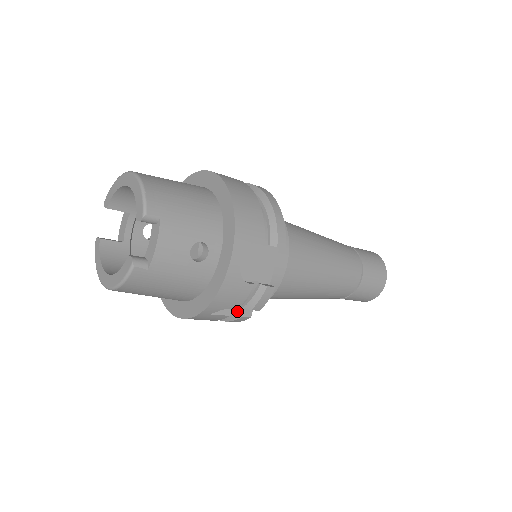
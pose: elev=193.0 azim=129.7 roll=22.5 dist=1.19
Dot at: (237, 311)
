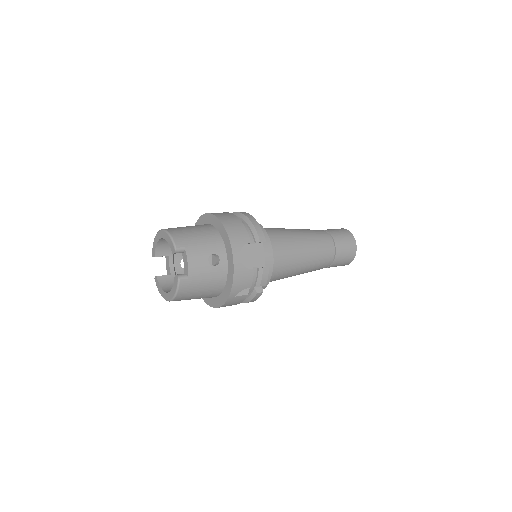
Dot at: (253, 291)
